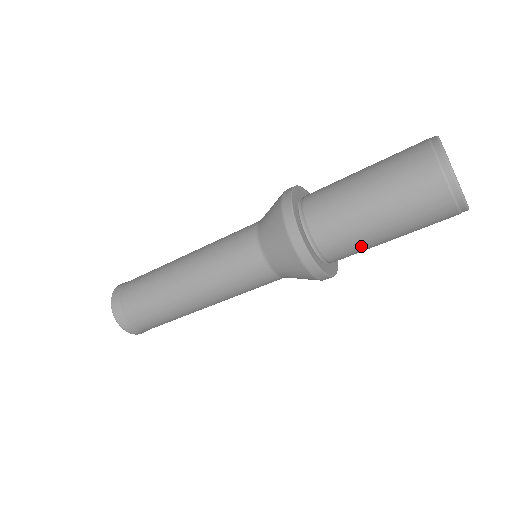
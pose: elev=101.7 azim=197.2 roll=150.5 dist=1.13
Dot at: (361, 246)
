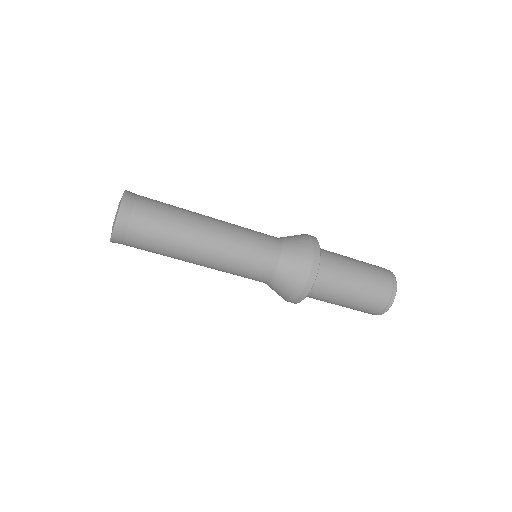
Dot at: (338, 282)
